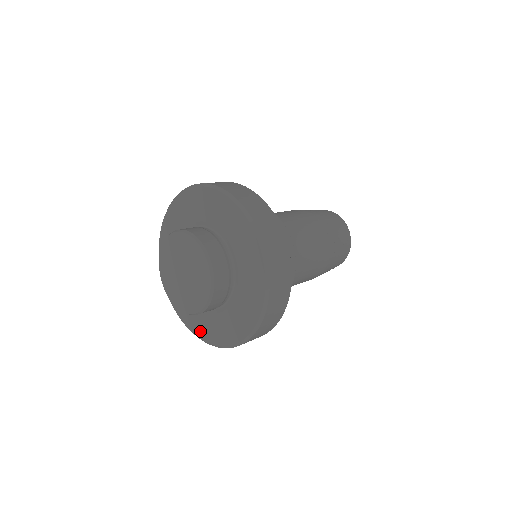
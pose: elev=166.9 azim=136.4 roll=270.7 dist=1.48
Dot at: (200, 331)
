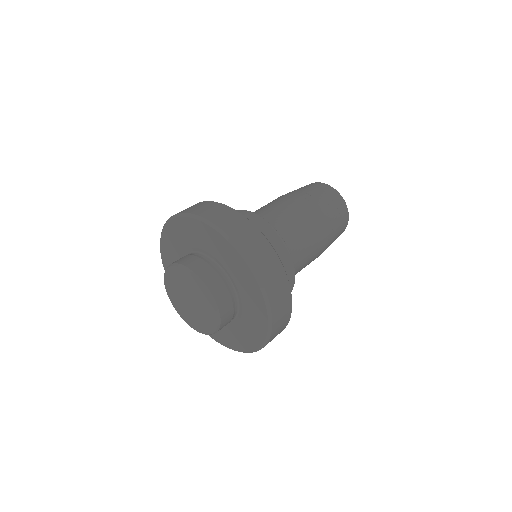
Dot at: occluded
